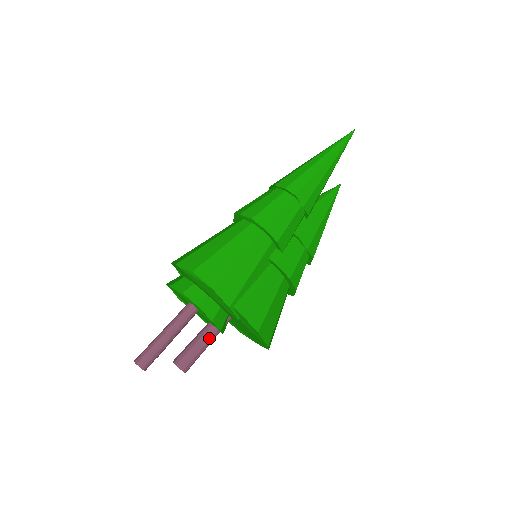
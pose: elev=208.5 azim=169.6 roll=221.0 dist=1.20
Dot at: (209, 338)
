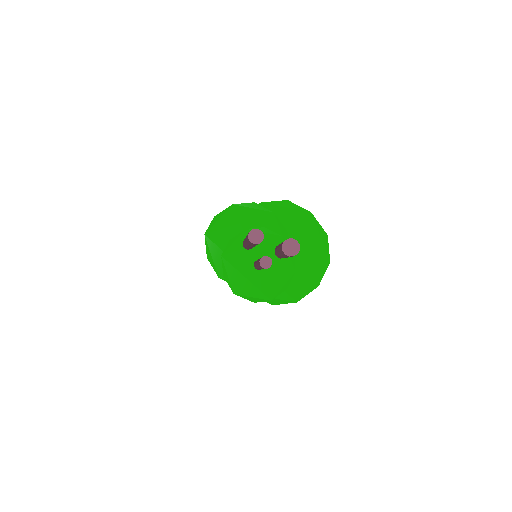
Dot at: occluded
